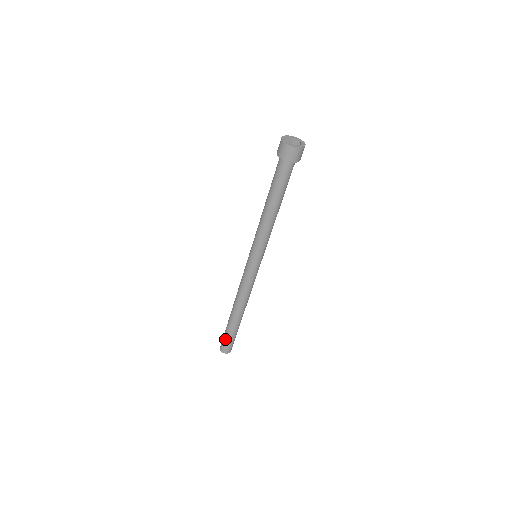
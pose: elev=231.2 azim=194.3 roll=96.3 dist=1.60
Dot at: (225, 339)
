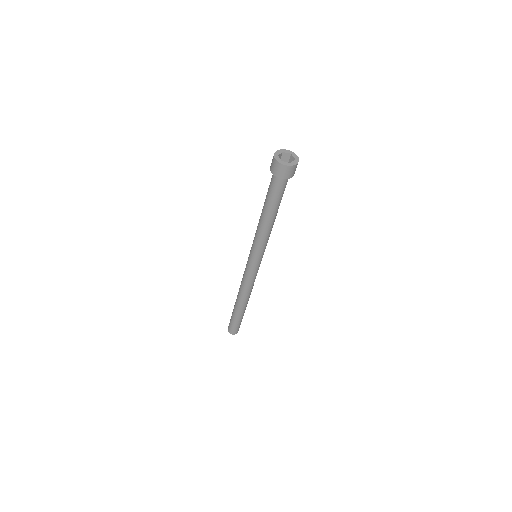
Dot at: (234, 325)
